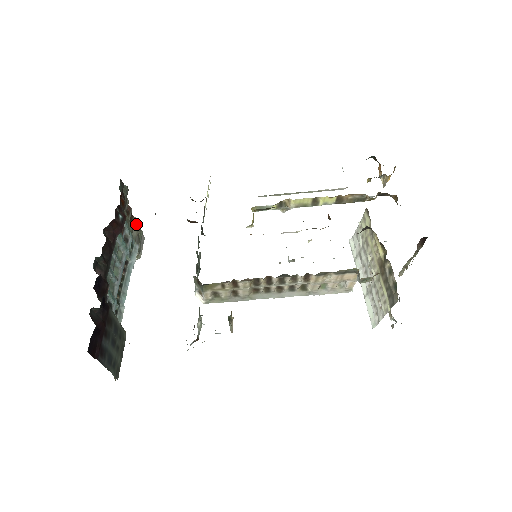
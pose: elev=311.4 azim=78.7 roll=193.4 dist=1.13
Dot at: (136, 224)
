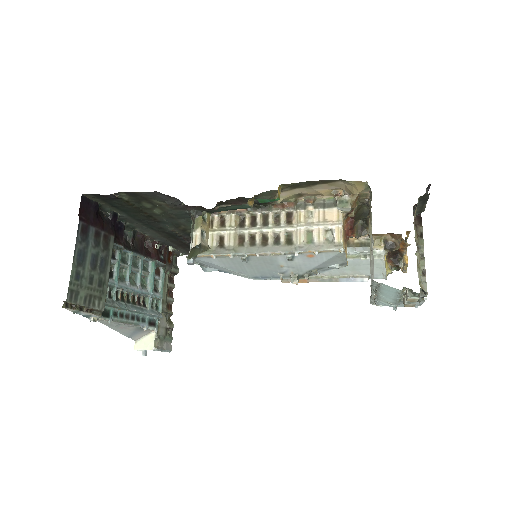
Dot at: (170, 322)
